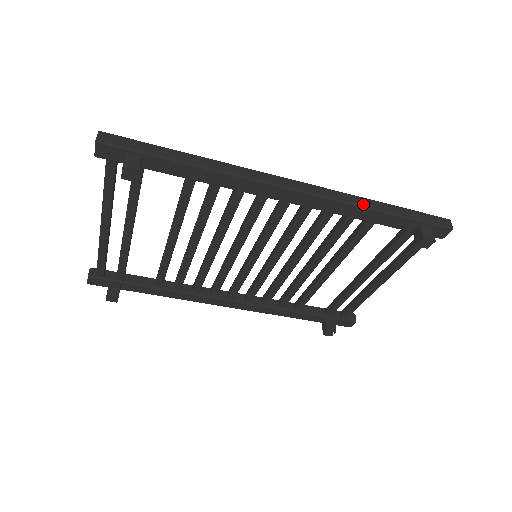
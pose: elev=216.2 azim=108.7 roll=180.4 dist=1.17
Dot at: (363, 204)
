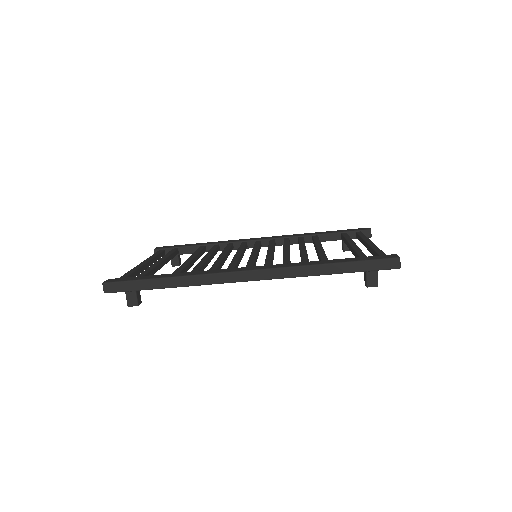
Dot at: (309, 273)
